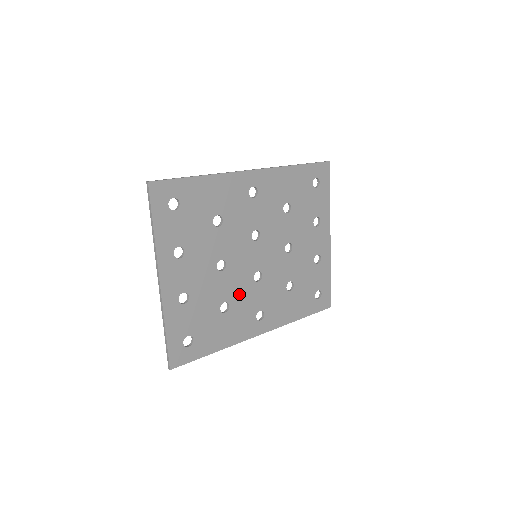
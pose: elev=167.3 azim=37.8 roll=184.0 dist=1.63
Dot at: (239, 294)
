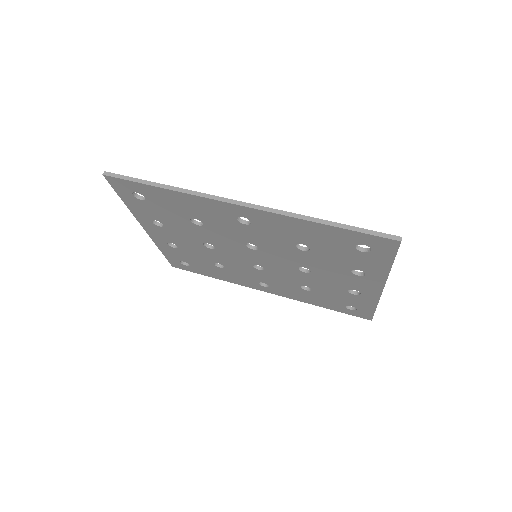
Dot at: (235, 266)
